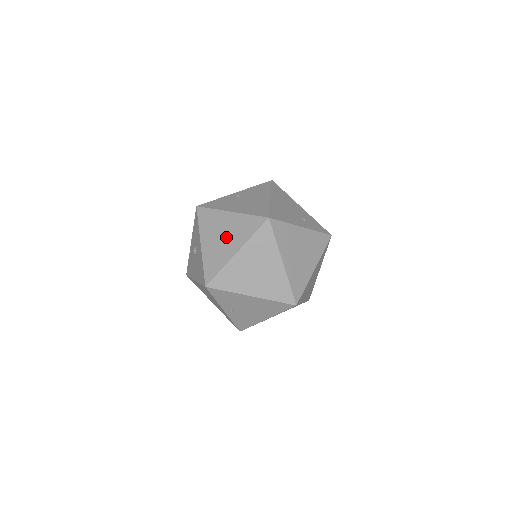
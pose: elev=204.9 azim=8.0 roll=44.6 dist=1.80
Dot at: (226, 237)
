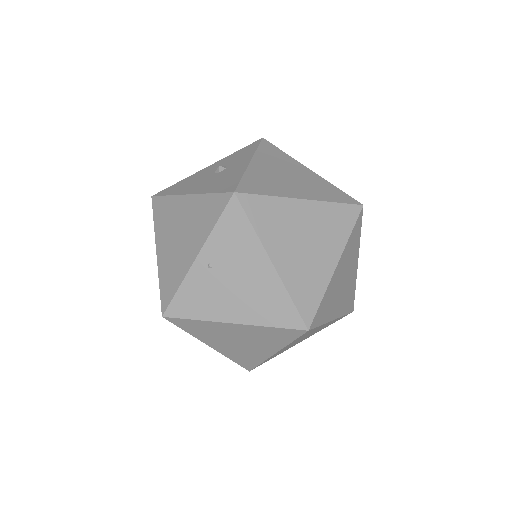
Dot at: (294, 180)
